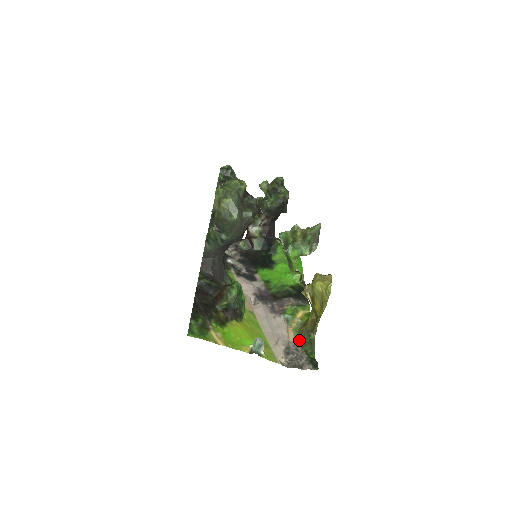
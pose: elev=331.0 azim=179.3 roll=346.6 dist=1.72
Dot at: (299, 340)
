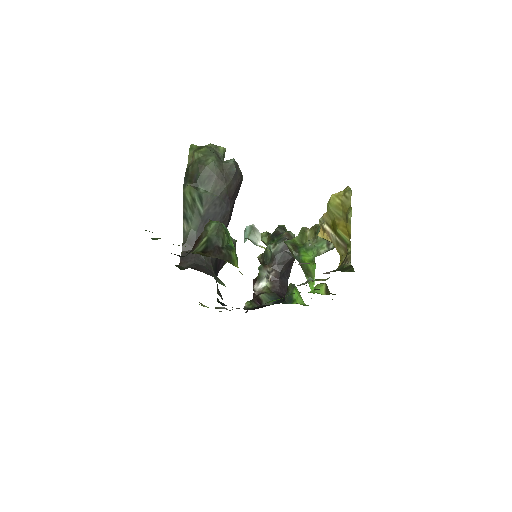
Dot at: occluded
